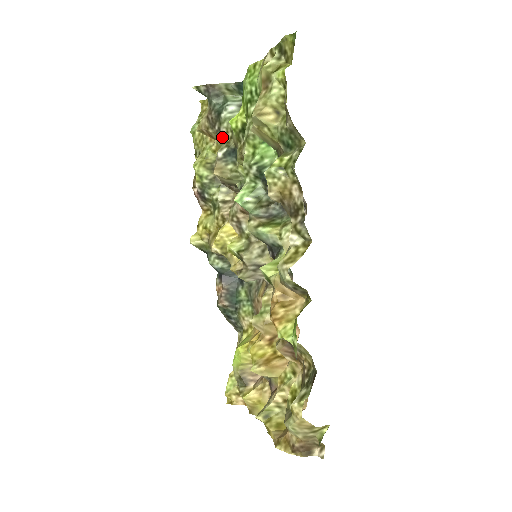
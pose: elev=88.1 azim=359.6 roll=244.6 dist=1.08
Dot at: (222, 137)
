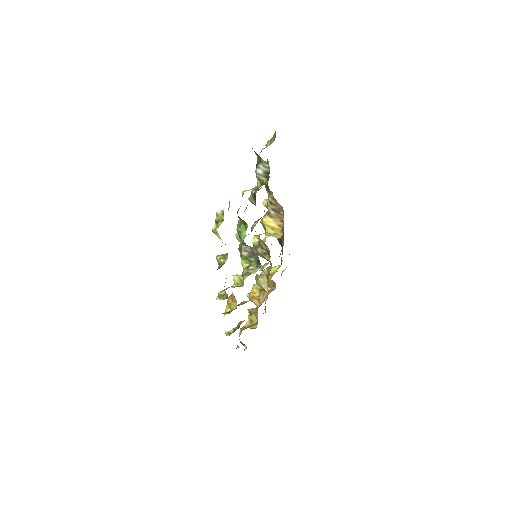
Dot at: occluded
